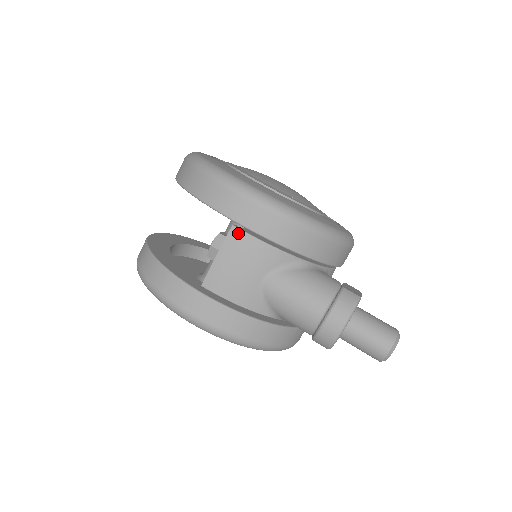
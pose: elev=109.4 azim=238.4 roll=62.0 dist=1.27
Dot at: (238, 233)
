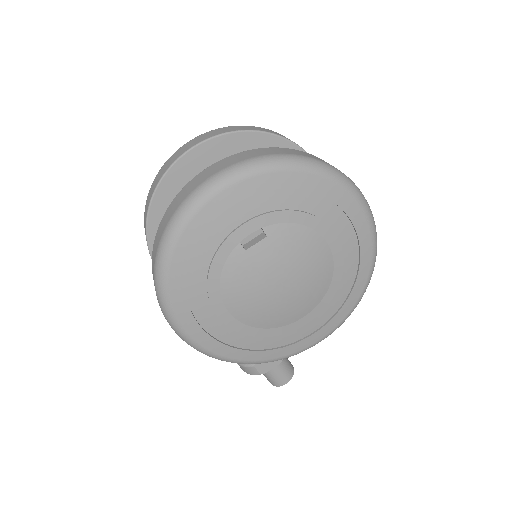
Dot at: occluded
